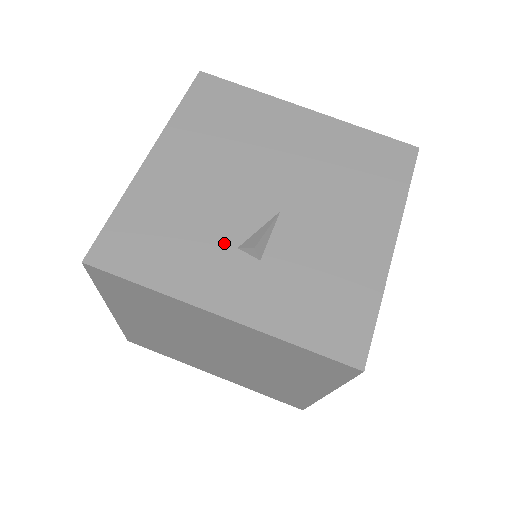
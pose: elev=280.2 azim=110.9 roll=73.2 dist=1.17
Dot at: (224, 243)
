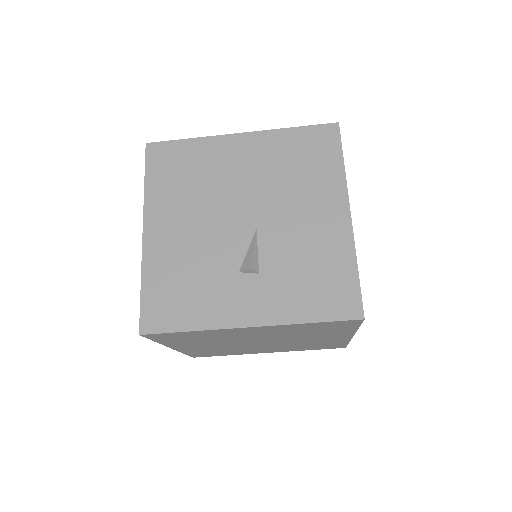
Dot at: (228, 273)
